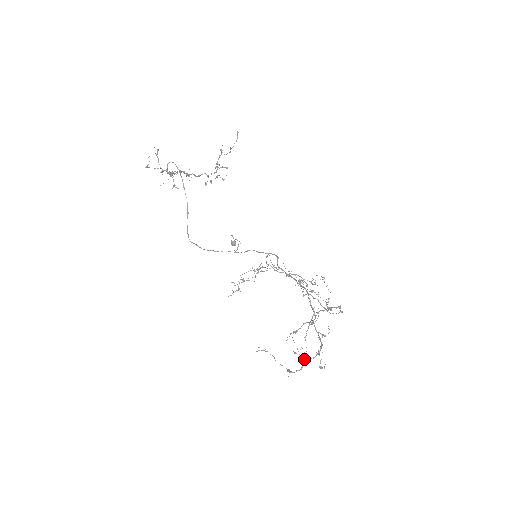
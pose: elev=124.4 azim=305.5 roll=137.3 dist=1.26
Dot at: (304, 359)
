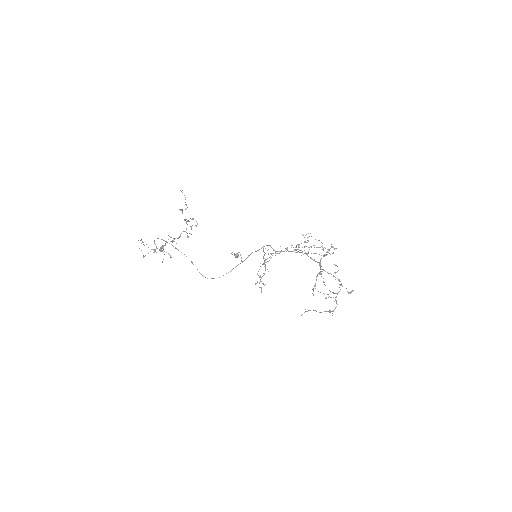
Dot at: occluded
